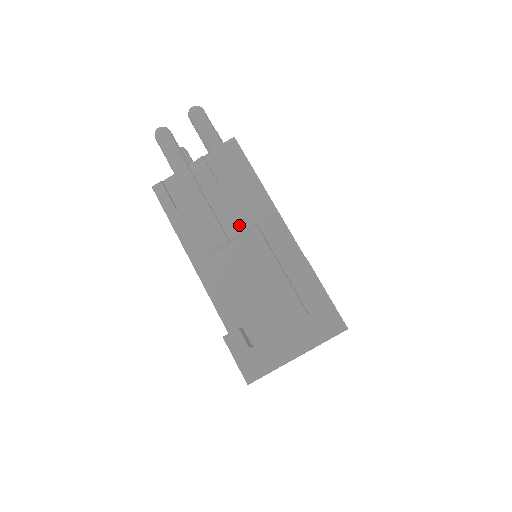
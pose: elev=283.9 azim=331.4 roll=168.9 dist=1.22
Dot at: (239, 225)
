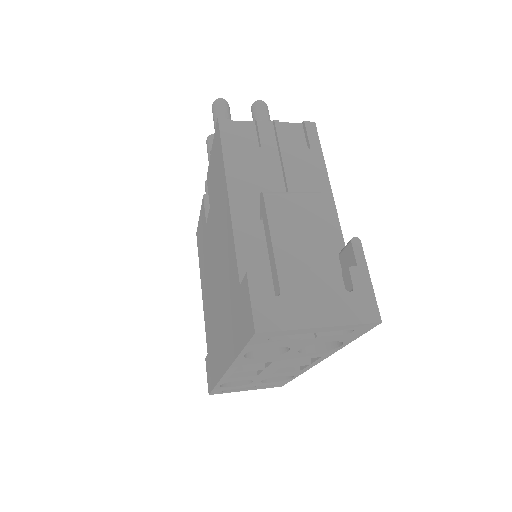
Dot at: (292, 190)
